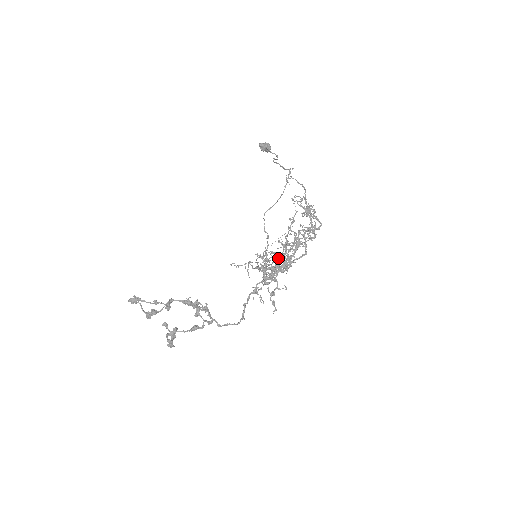
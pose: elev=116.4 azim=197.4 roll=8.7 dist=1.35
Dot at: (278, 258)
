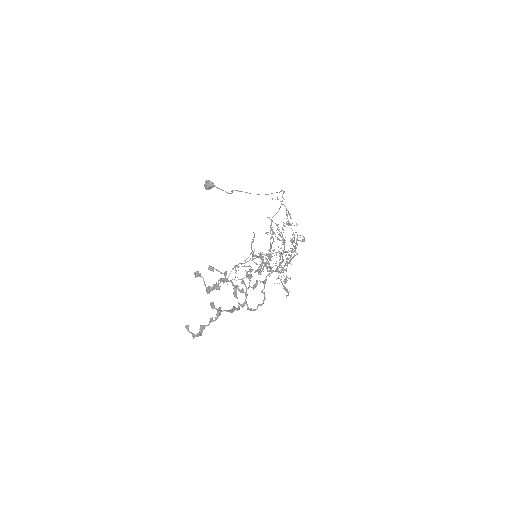
Dot at: occluded
